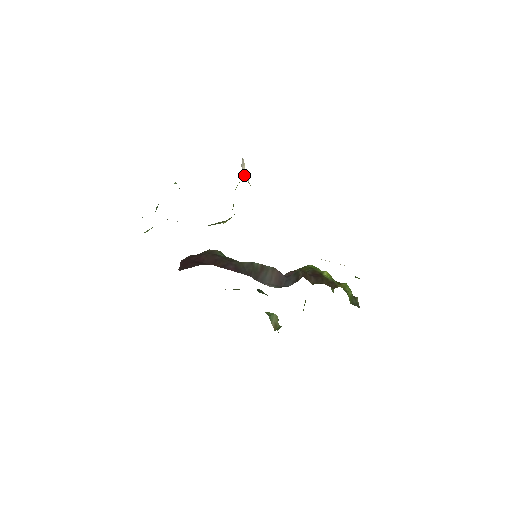
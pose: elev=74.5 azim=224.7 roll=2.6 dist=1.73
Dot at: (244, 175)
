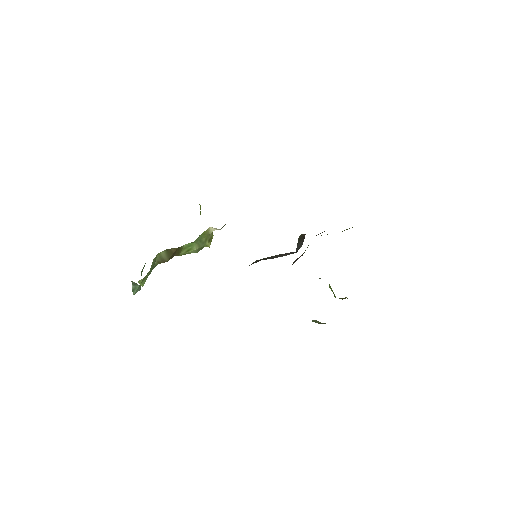
Dot at: occluded
